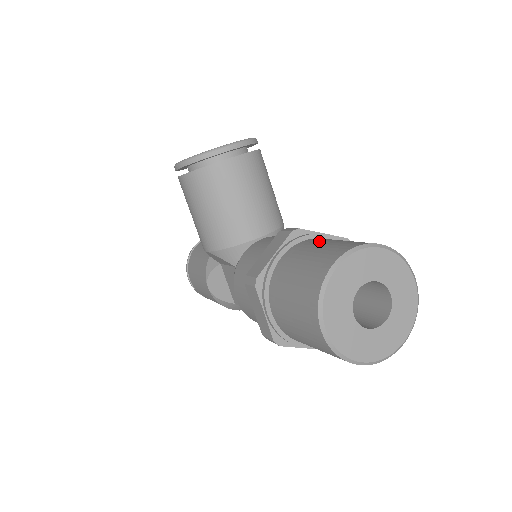
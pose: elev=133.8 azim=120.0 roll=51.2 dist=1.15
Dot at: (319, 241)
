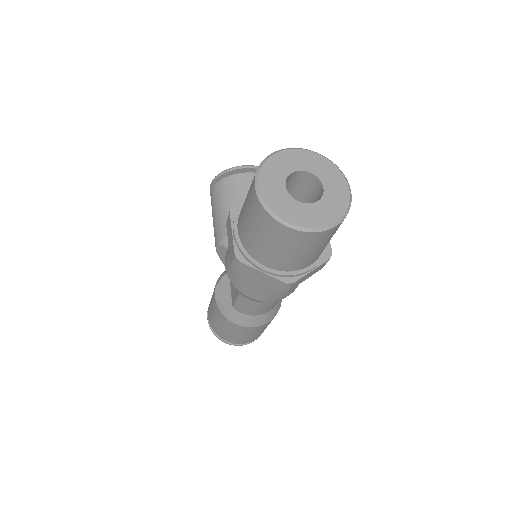
Dot at: occluded
